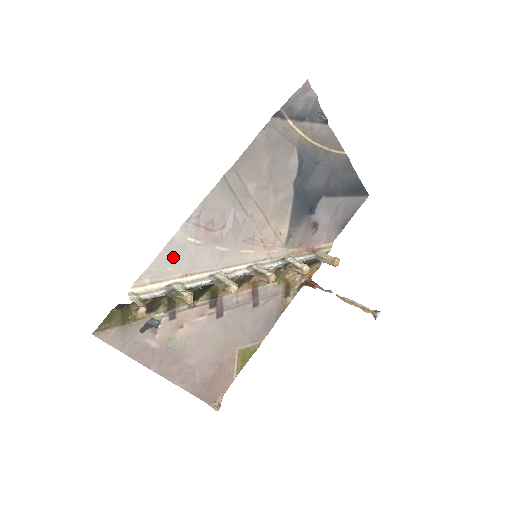
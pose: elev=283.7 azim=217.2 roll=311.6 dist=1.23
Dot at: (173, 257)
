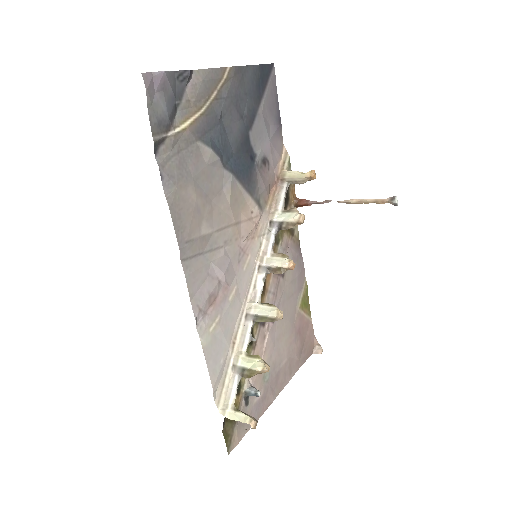
Dot at: (216, 353)
